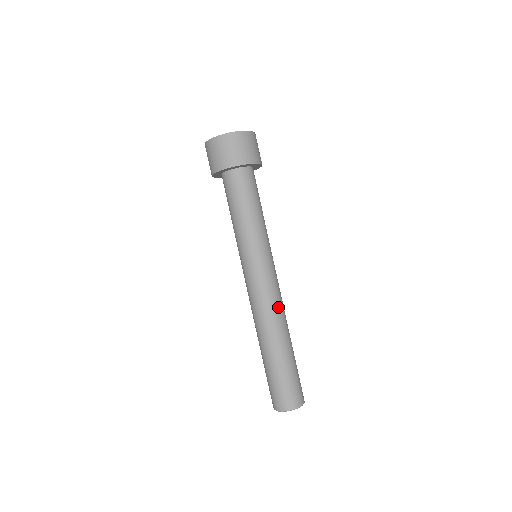
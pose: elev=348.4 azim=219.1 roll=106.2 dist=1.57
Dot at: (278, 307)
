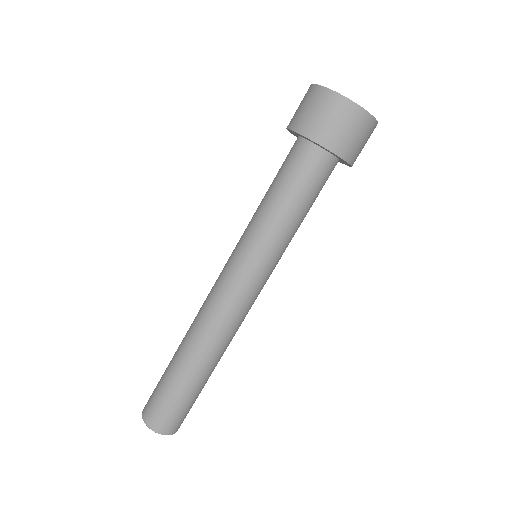
Dot at: occluded
